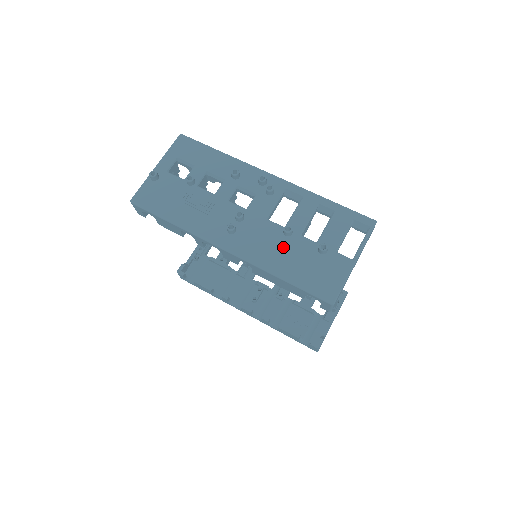
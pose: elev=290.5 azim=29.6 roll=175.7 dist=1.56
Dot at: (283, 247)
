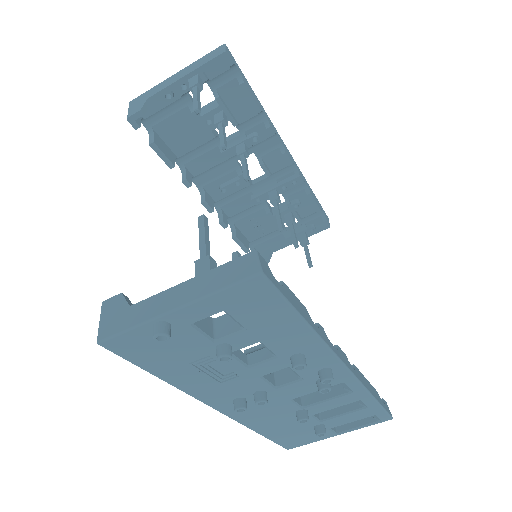
Dot at: (284, 420)
